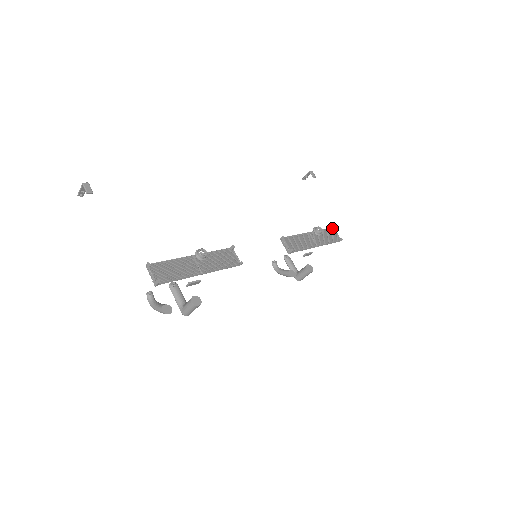
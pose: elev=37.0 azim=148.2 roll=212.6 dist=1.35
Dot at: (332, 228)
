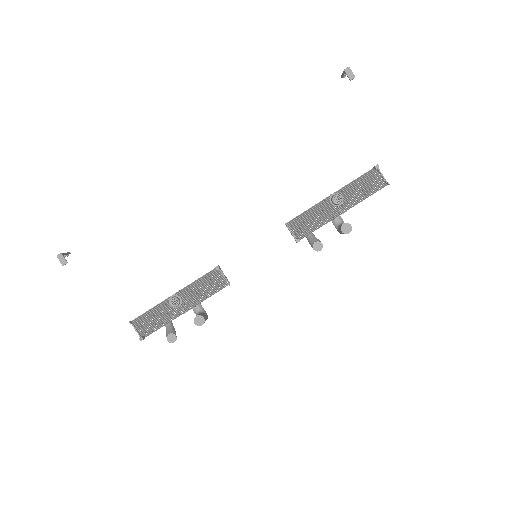
Dot at: (374, 168)
